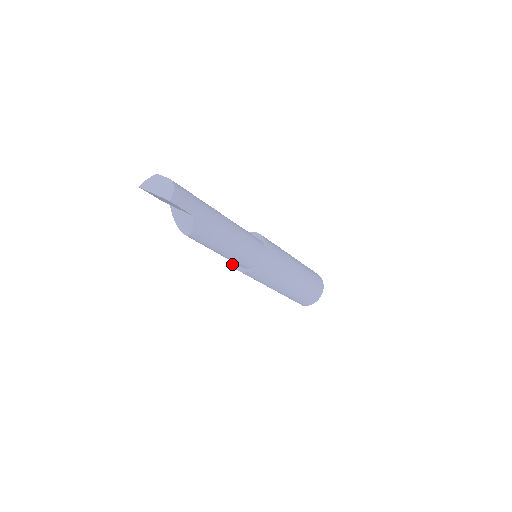
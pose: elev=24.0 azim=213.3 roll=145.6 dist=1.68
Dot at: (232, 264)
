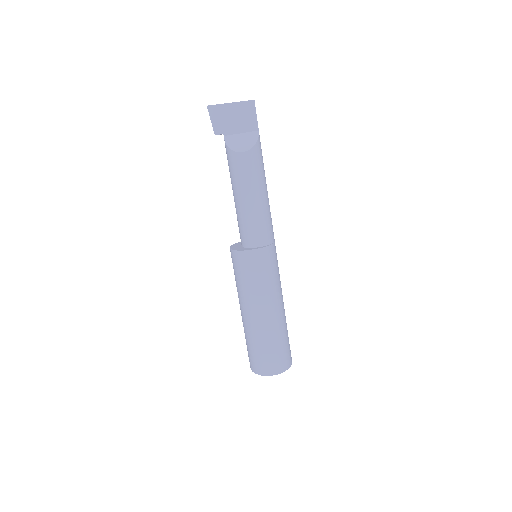
Dot at: (240, 250)
